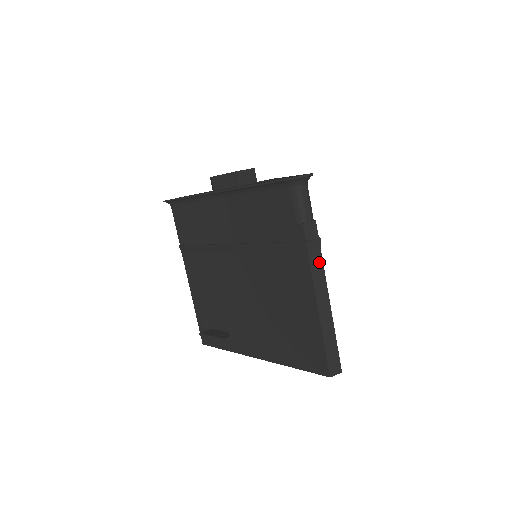
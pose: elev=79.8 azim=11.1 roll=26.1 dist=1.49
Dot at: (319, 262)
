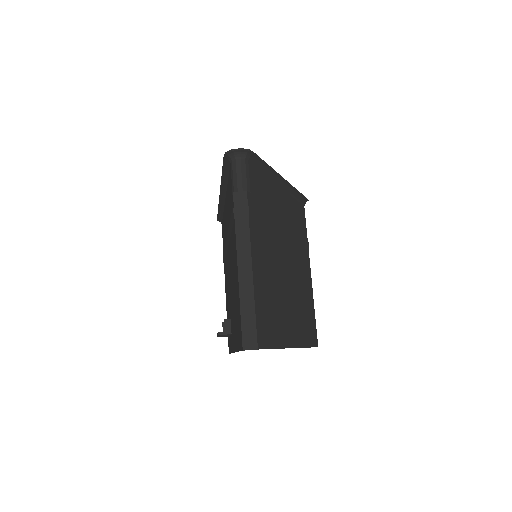
Dot at: (245, 229)
